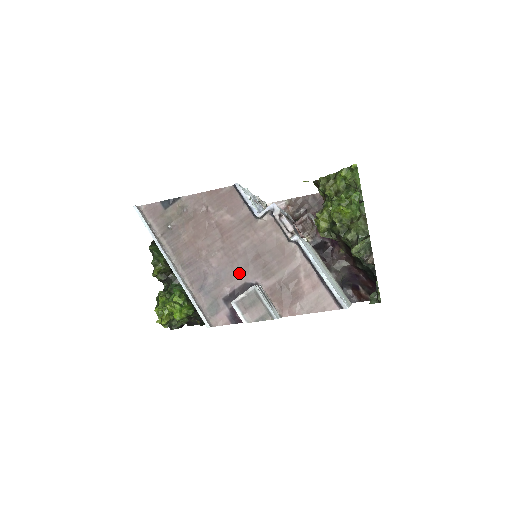
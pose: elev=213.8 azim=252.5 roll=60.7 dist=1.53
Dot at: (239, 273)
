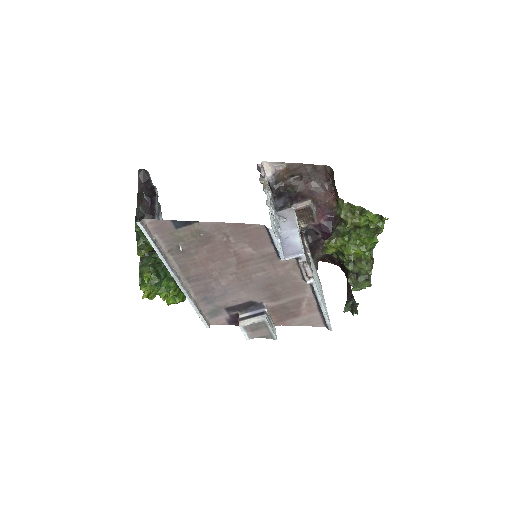
Dot at: (247, 294)
